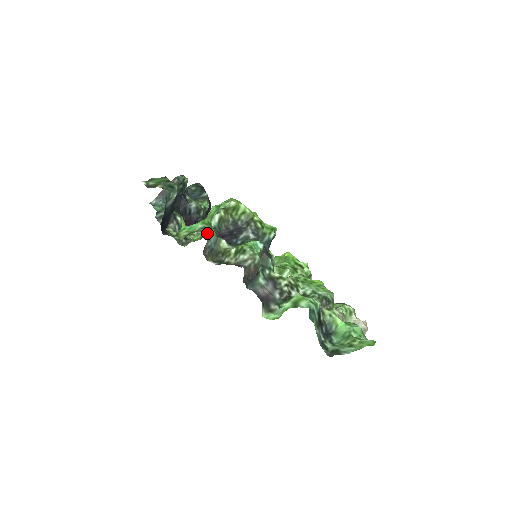
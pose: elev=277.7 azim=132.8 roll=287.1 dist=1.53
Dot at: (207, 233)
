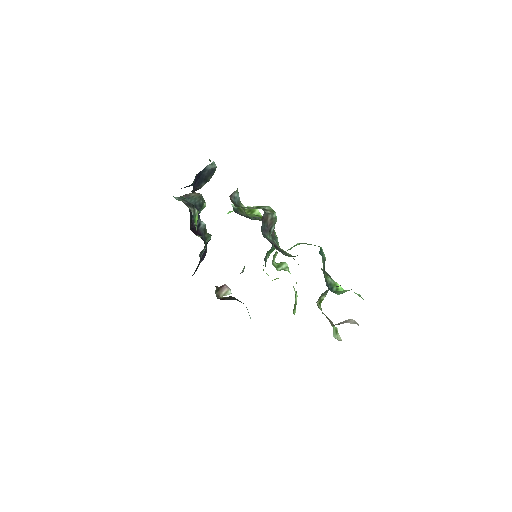
Dot at: occluded
